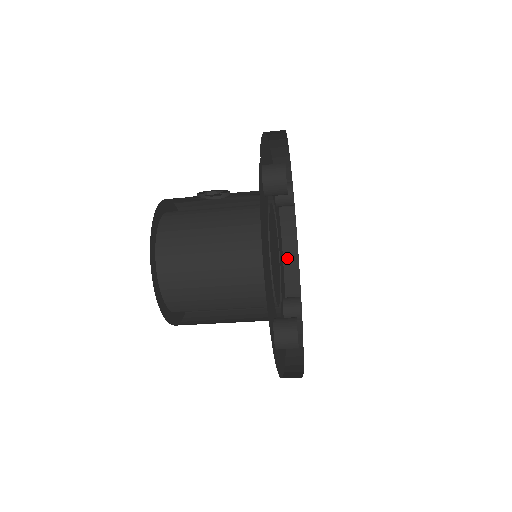
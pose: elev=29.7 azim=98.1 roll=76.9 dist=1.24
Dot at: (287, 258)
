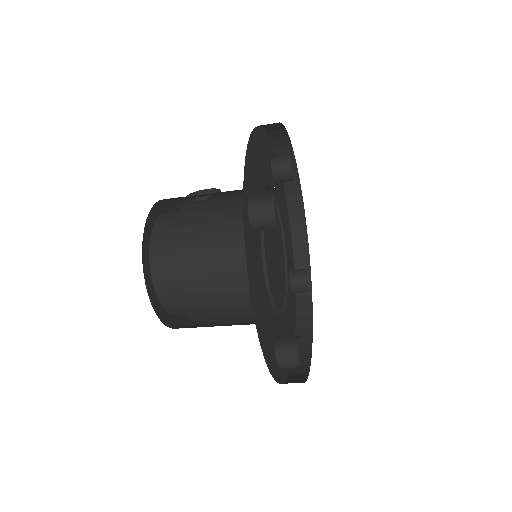
Dot at: (293, 219)
